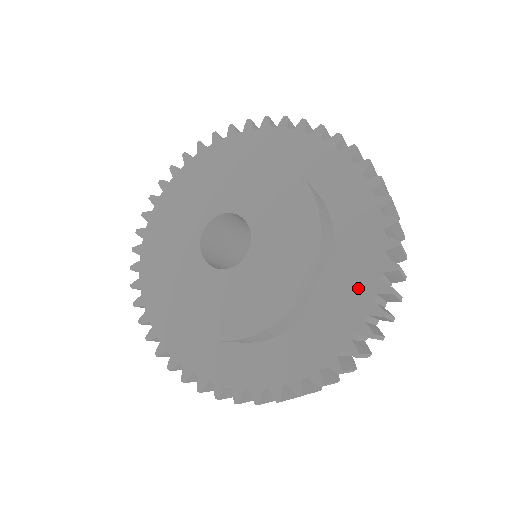
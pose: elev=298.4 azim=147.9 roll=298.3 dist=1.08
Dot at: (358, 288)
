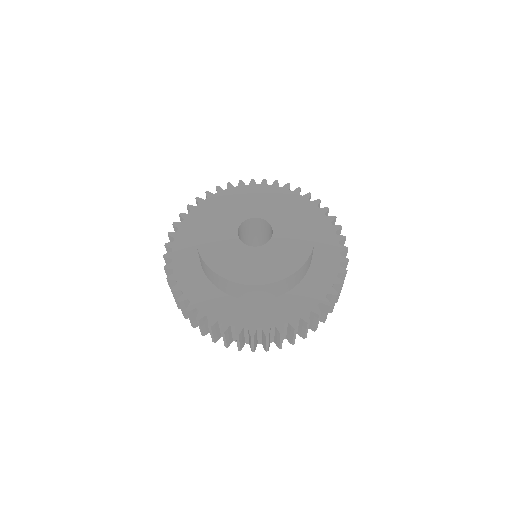
Dot at: (329, 251)
